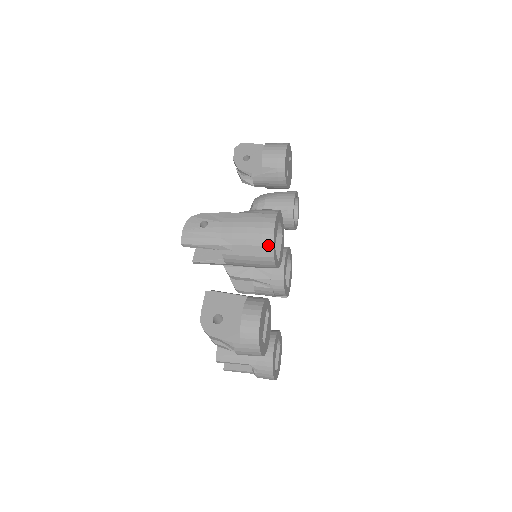
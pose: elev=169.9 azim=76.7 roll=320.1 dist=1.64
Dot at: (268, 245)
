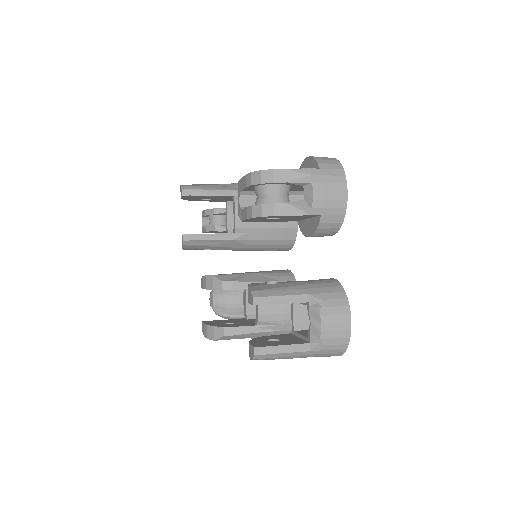
Dot at: occluded
